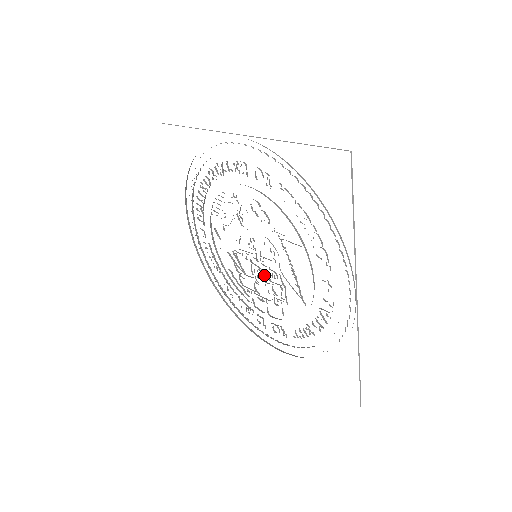
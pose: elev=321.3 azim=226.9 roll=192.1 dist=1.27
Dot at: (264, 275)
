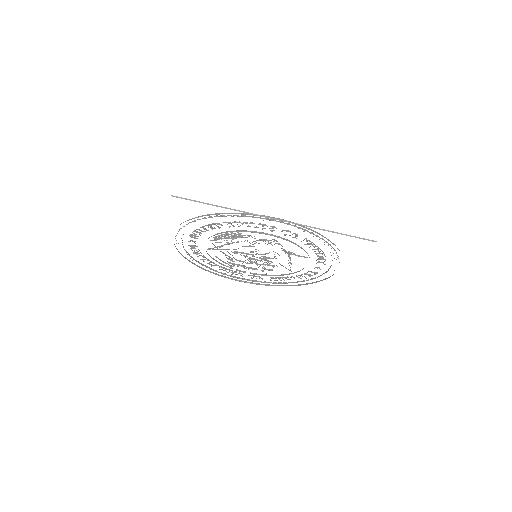
Dot at: occluded
